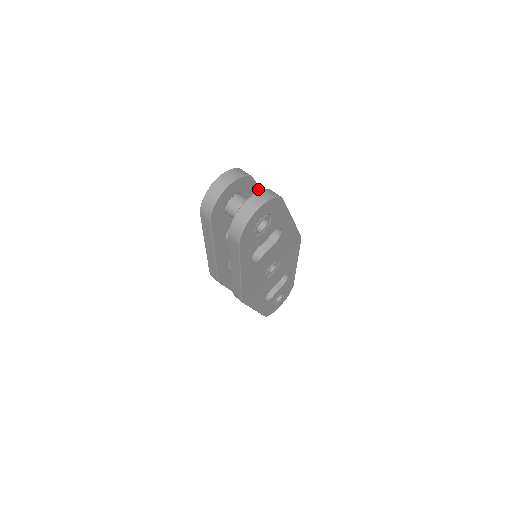
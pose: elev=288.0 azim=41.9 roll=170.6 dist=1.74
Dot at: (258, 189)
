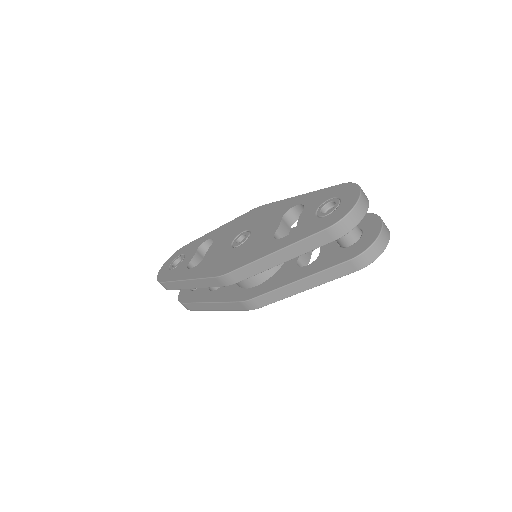
Dot at: occluded
